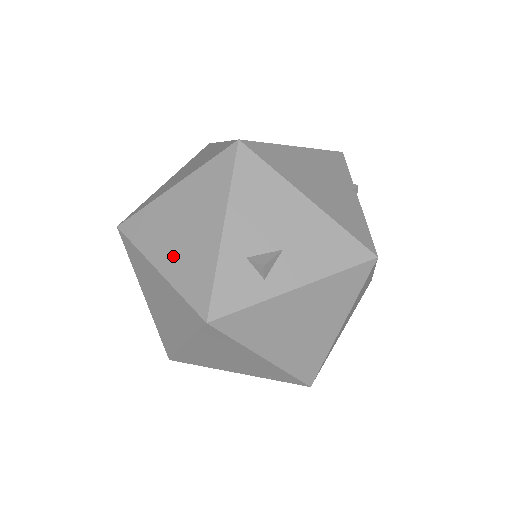
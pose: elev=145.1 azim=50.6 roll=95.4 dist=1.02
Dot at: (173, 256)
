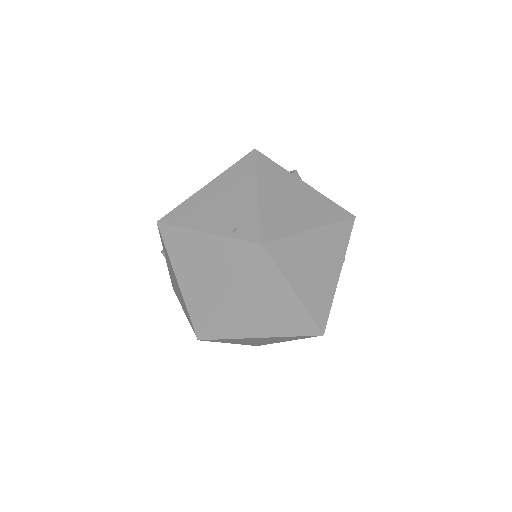
Dot at: occluded
